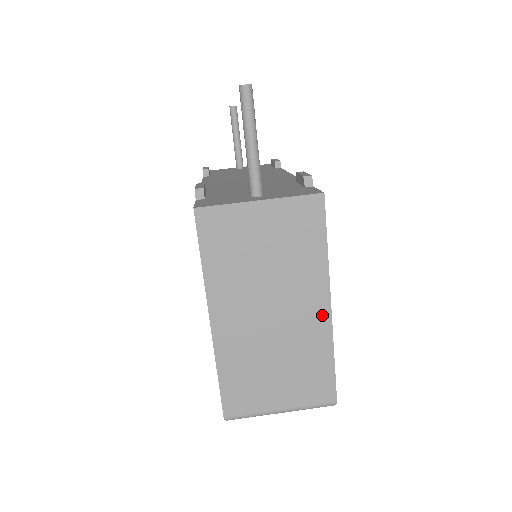
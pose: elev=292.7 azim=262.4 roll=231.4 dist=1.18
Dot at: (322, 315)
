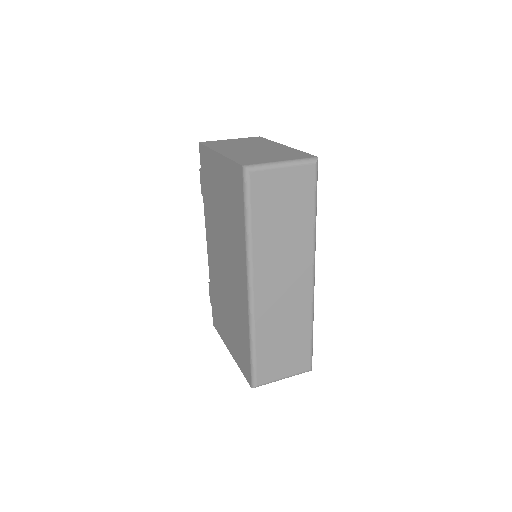
Dot at: (282, 147)
